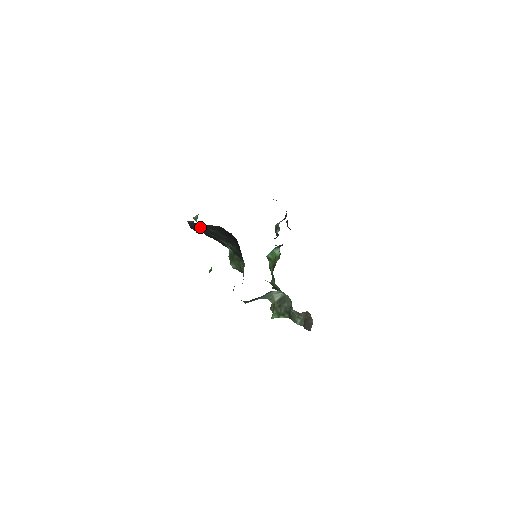
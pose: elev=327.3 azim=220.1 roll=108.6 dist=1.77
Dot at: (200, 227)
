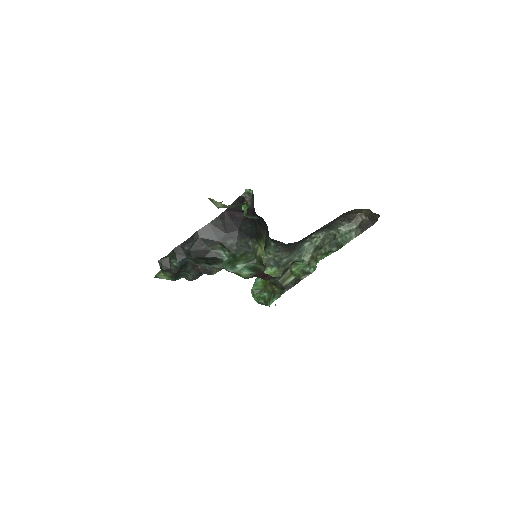
Dot at: (184, 247)
